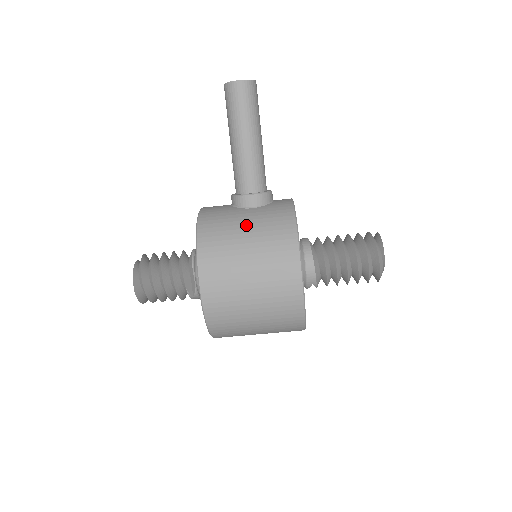
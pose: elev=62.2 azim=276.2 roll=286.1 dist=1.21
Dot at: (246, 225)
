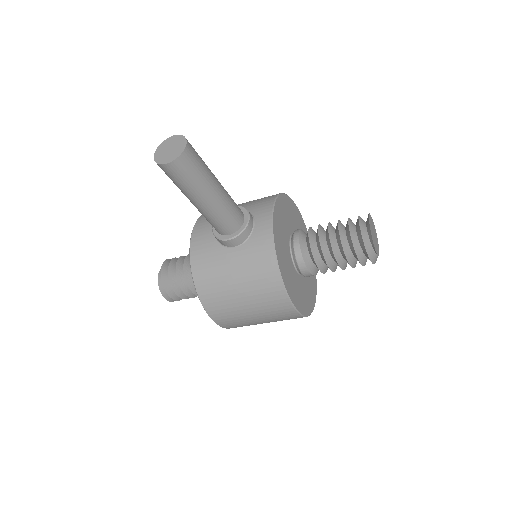
Dot at: (234, 275)
